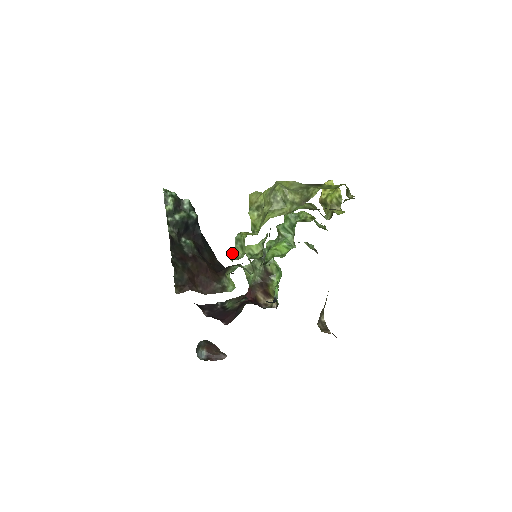
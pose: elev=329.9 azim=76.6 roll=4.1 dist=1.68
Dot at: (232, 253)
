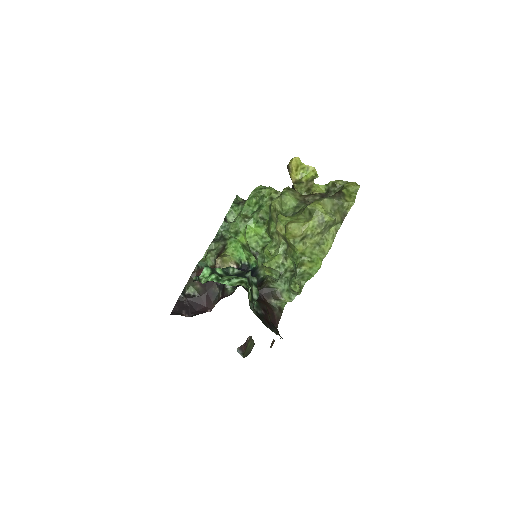
Dot at: (299, 288)
